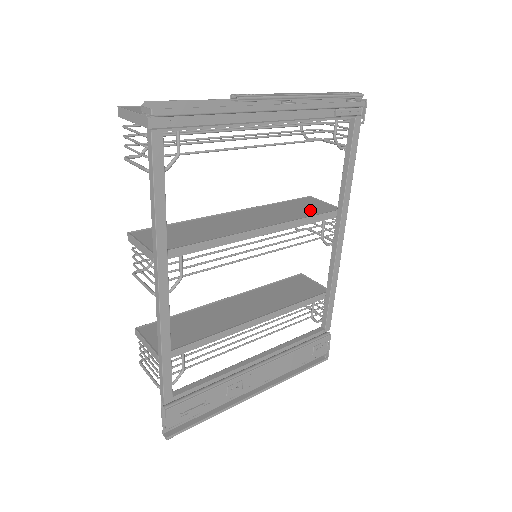
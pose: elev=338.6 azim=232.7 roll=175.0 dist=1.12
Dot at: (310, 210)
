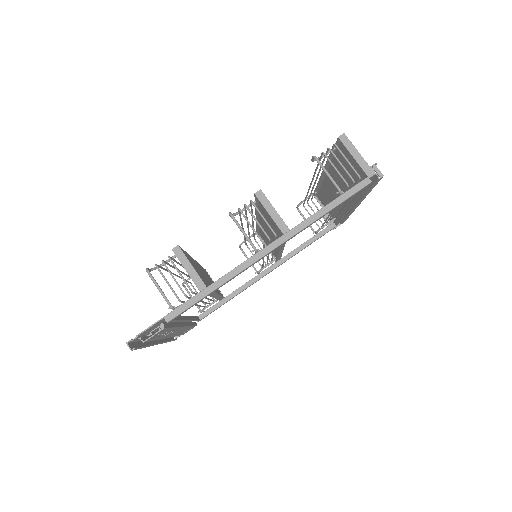
Dot at: occluded
